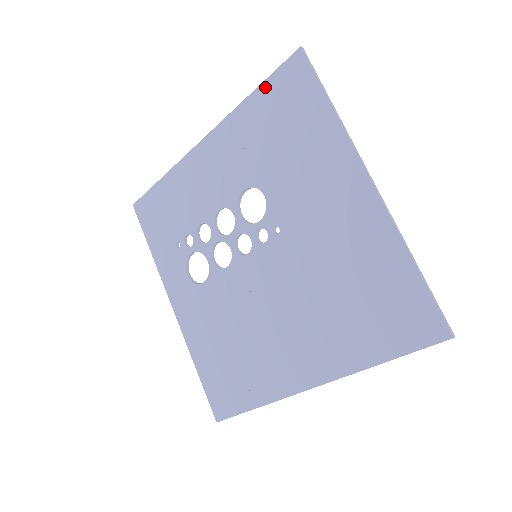
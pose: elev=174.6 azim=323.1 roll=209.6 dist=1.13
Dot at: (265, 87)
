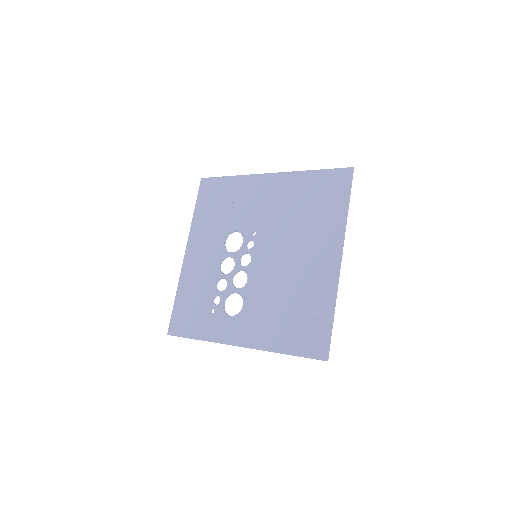
Dot at: (198, 203)
